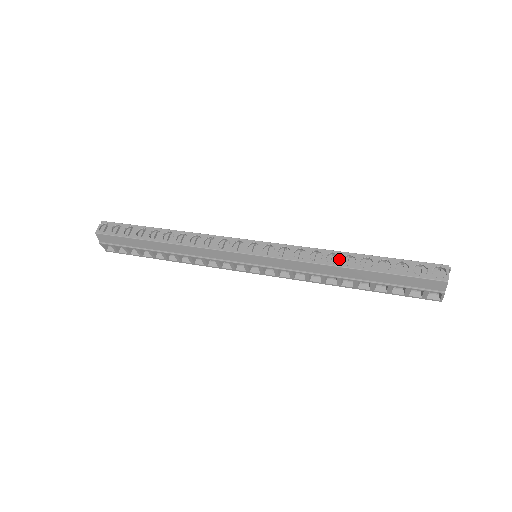
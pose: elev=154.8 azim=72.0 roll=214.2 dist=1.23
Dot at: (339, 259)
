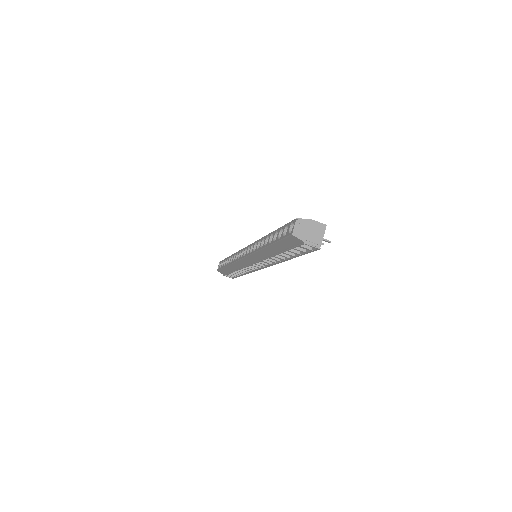
Dot at: (264, 242)
